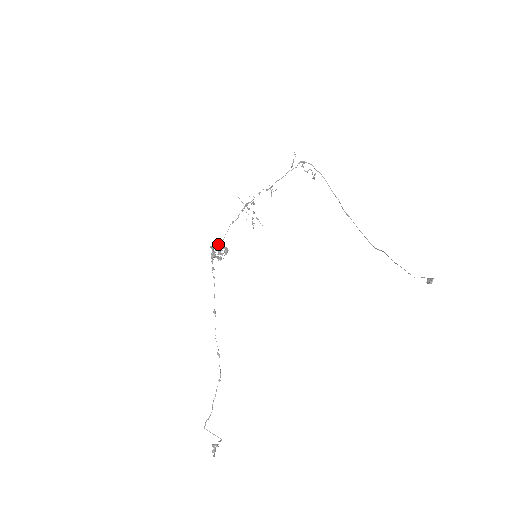
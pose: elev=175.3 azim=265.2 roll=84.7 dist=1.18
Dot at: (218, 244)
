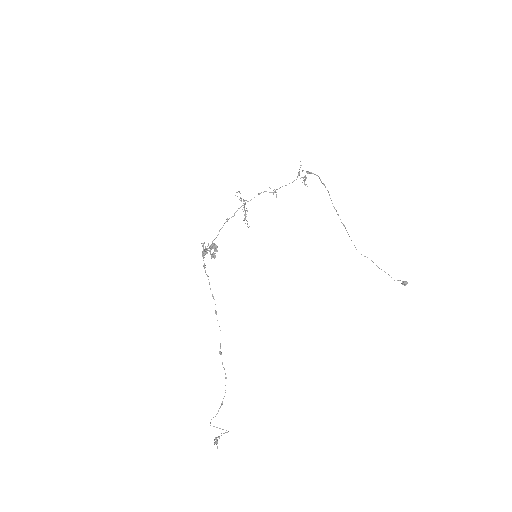
Dot at: (212, 241)
